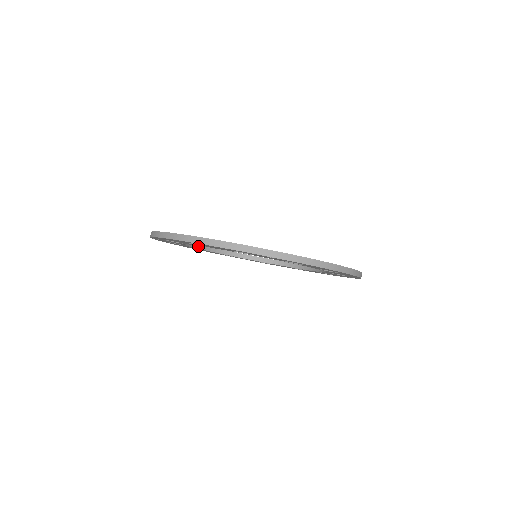
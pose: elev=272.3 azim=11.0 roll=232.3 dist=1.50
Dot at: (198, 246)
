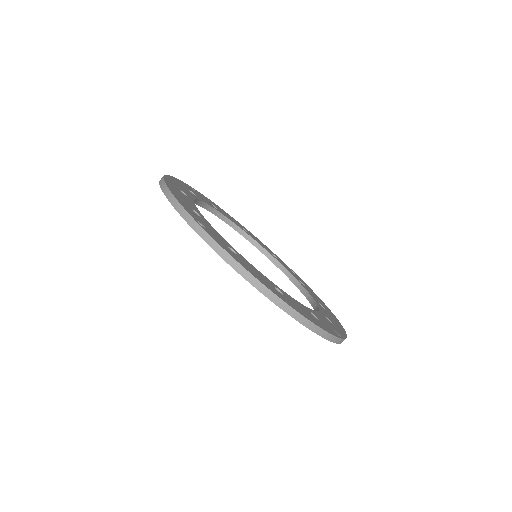
Dot at: occluded
